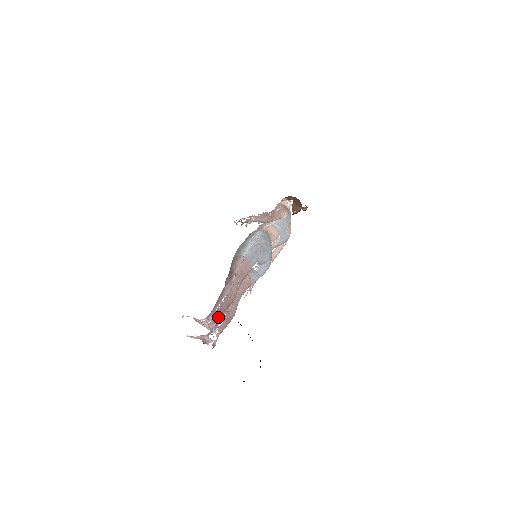
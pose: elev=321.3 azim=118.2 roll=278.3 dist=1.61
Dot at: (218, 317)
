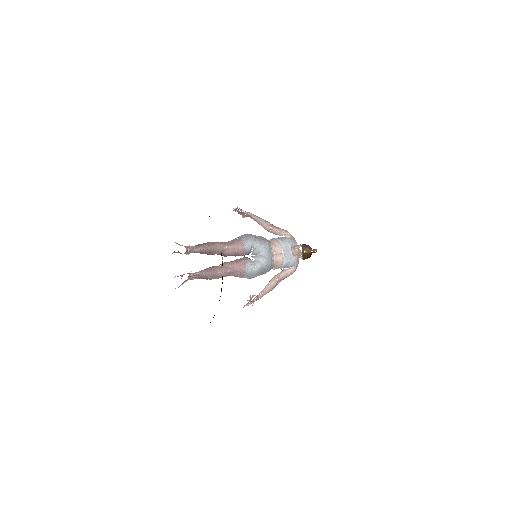
Dot at: (197, 248)
